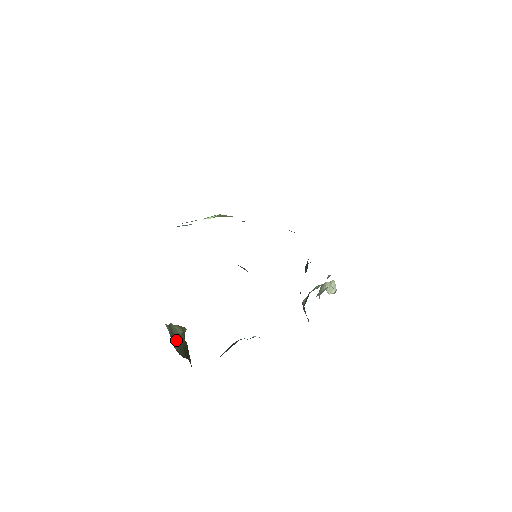
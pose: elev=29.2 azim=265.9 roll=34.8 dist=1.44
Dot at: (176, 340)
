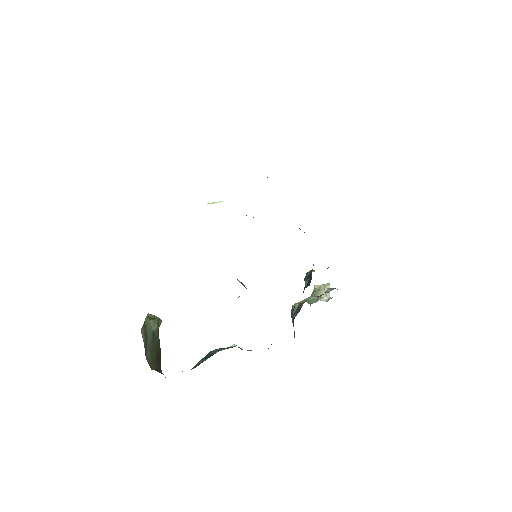
Dot at: (149, 344)
